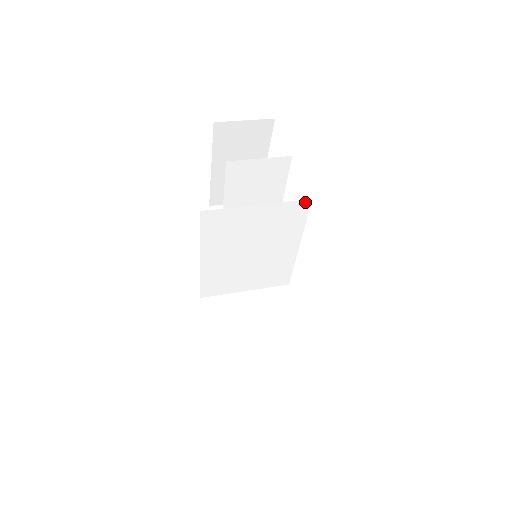
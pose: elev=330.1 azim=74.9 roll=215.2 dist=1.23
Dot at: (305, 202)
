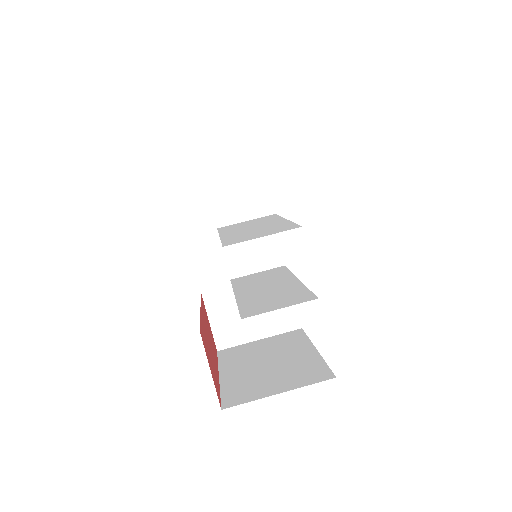
Dot at: (310, 299)
